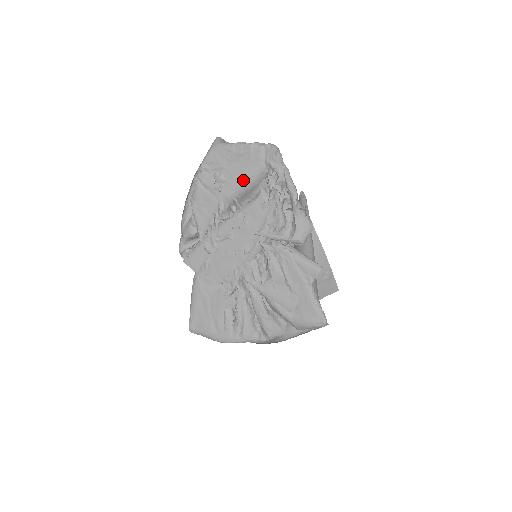
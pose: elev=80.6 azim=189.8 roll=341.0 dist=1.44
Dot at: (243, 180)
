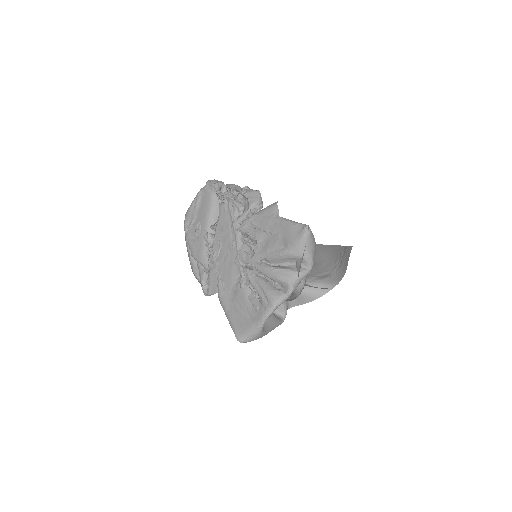
Dot at: (207, 211)
